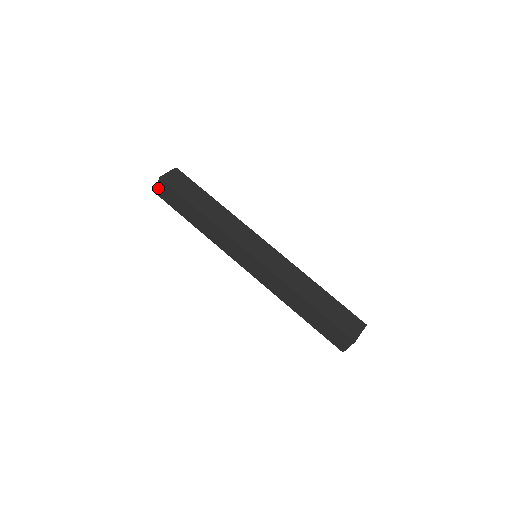
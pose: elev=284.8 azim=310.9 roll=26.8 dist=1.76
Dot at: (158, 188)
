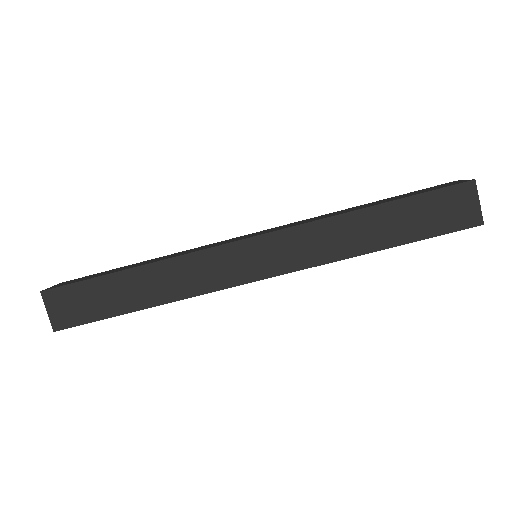
Dot at: occluded
